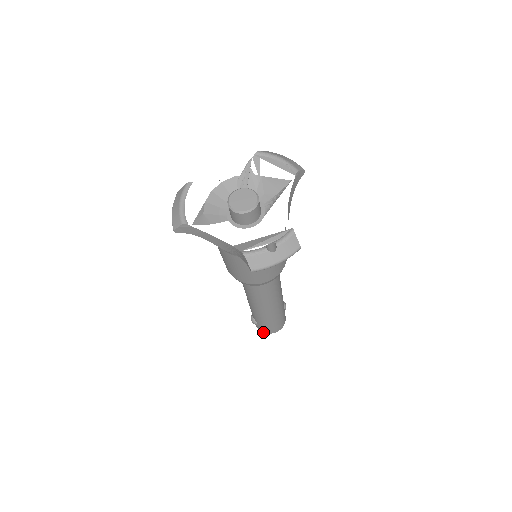
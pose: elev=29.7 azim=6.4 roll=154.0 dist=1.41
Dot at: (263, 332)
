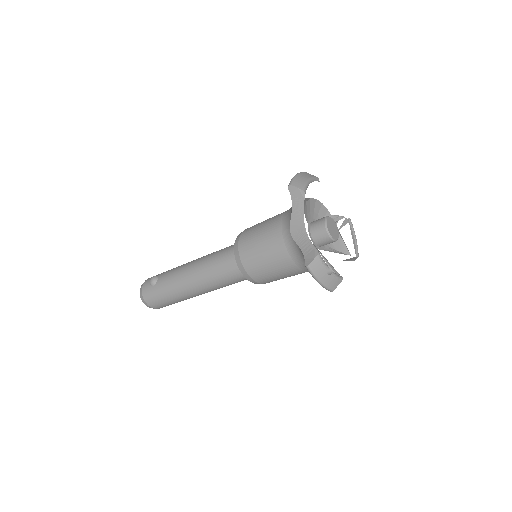
Dot at: (143, 294)
